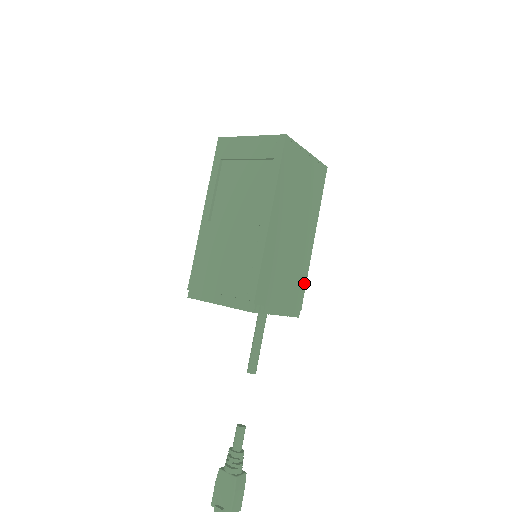
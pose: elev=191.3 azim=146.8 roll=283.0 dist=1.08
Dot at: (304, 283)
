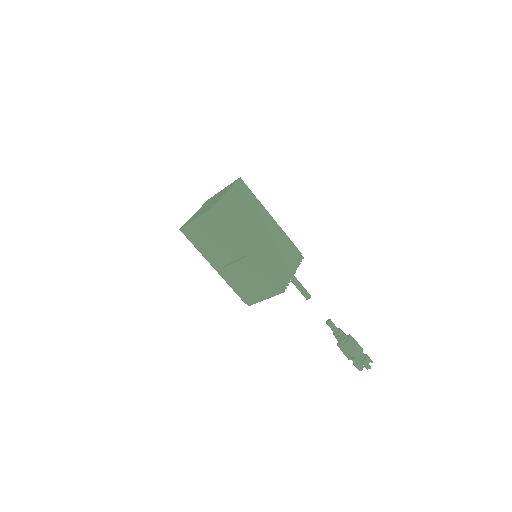
Dot at: (290, 242)
